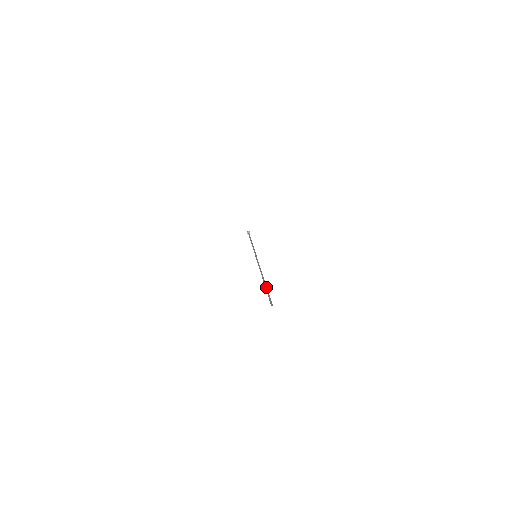
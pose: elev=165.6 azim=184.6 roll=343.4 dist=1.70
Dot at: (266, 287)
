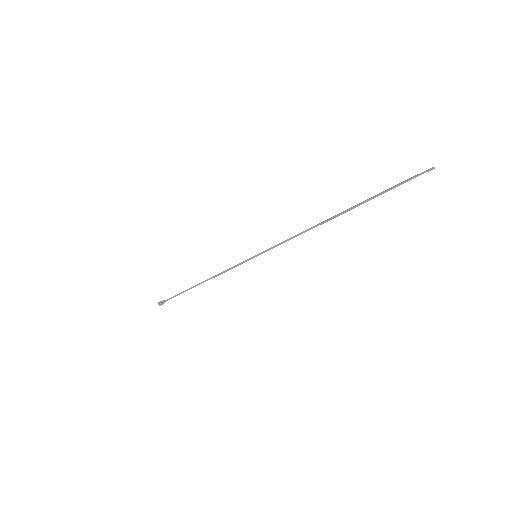
Dot at: (375, 195)
